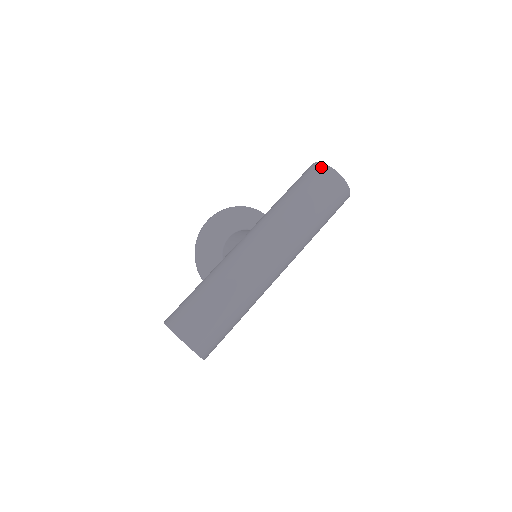
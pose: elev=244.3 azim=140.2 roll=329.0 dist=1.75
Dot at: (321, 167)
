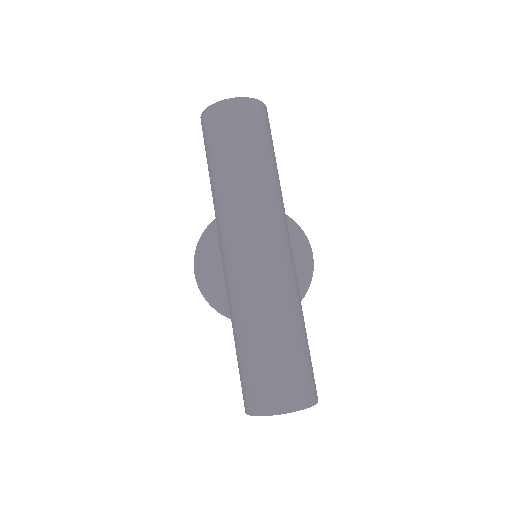
Dot at: (205, 117)
